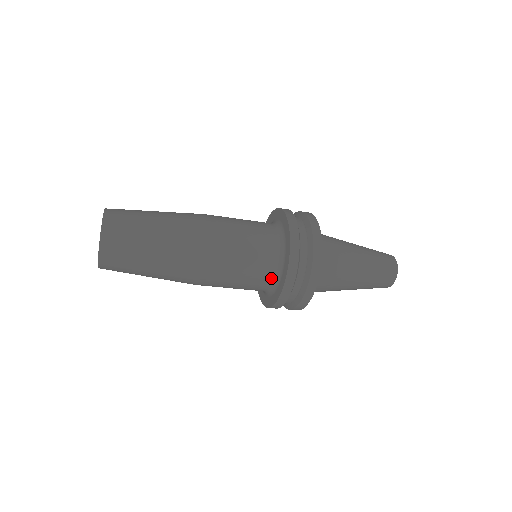
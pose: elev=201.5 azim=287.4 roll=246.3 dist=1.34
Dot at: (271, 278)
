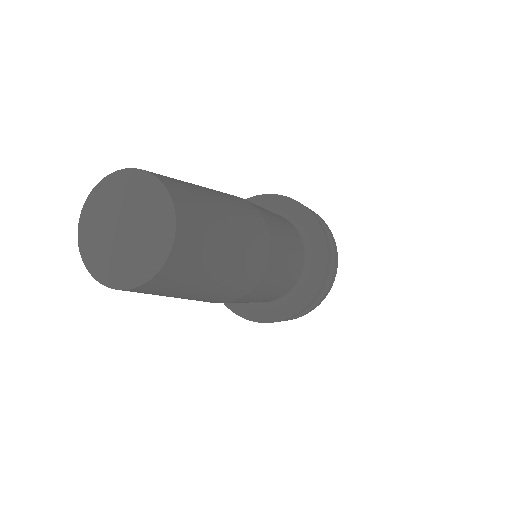
Dot at: (297, 280)
